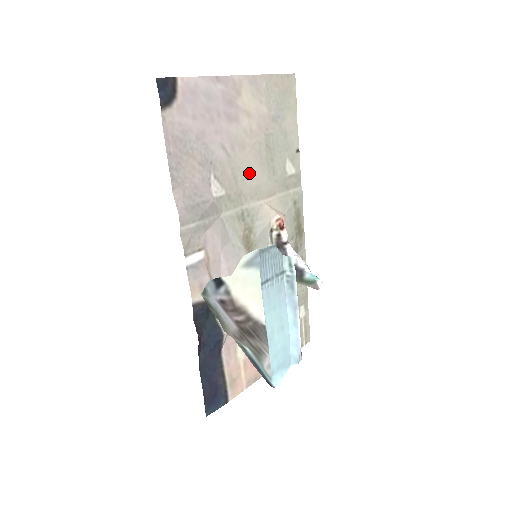
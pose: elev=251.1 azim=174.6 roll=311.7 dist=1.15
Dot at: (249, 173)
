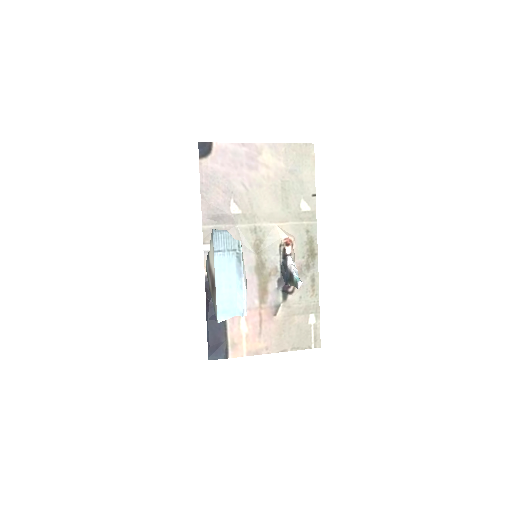
Dot at: (264, 203)
